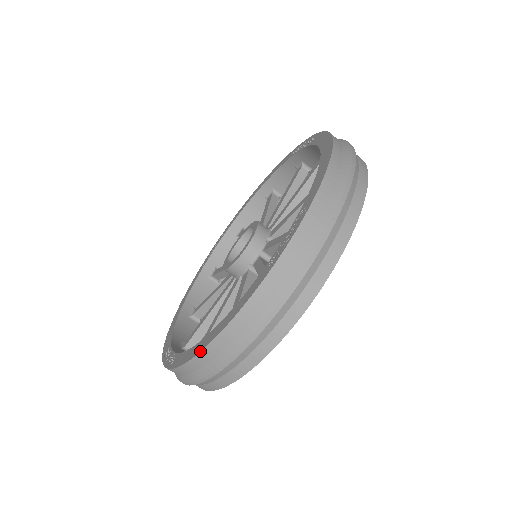
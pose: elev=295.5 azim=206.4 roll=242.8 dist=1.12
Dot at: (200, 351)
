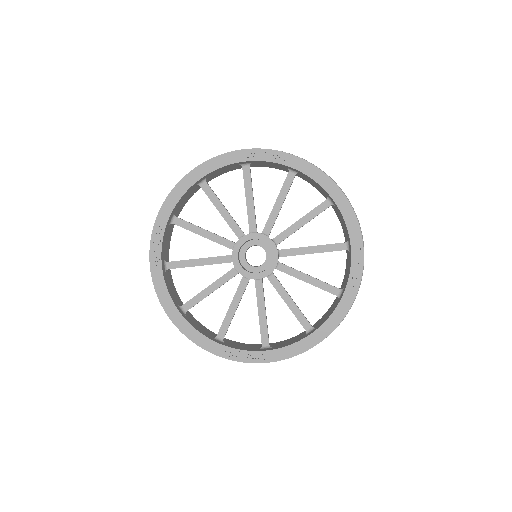
Dot at: occluded
